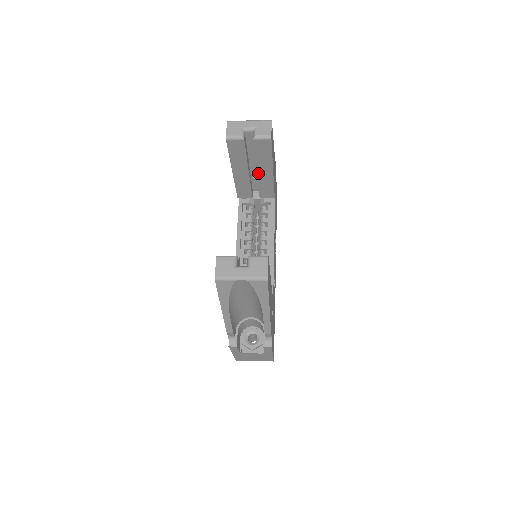
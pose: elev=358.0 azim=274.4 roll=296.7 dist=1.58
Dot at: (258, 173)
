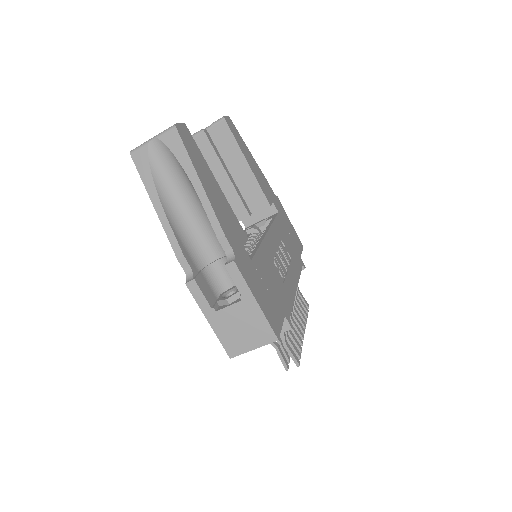
Dot at: (237, 173)
